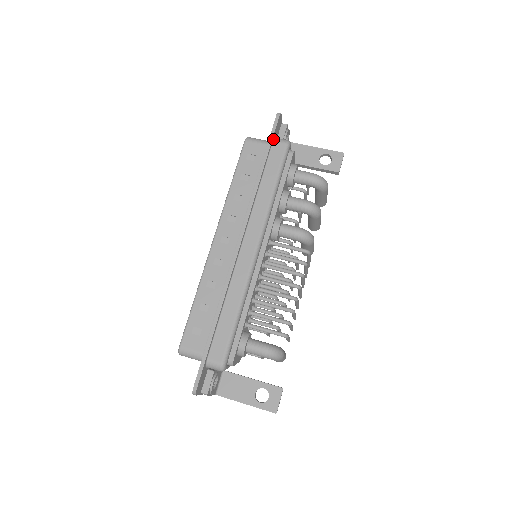
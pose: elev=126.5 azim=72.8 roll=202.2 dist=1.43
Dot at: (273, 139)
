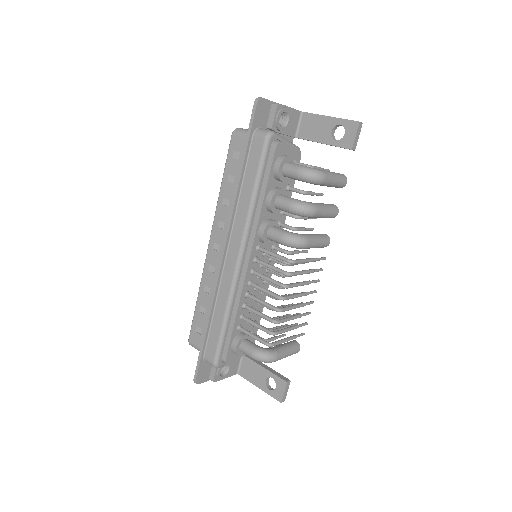
Dot at: (253, 133)
